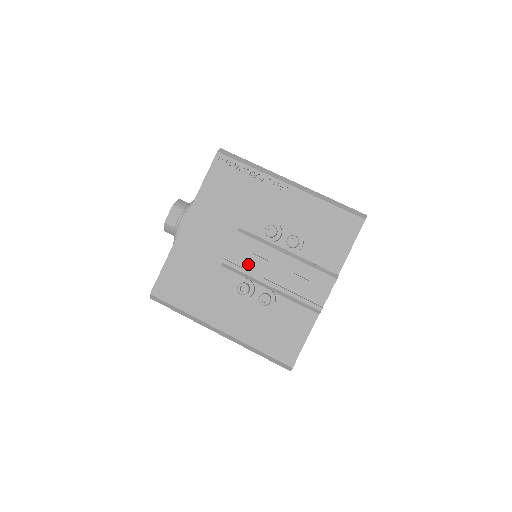
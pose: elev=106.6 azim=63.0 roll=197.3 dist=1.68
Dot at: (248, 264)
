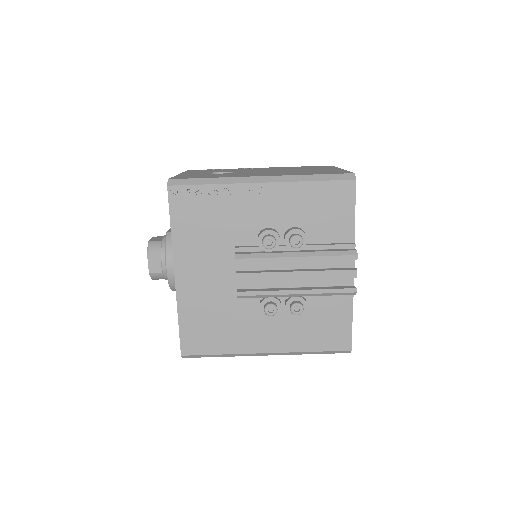
Dot at: (261, 282)
